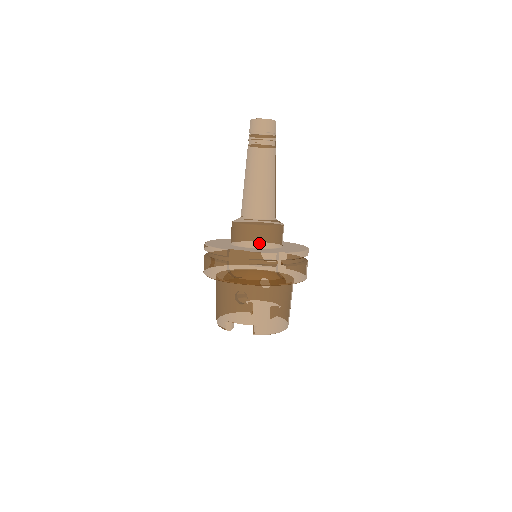
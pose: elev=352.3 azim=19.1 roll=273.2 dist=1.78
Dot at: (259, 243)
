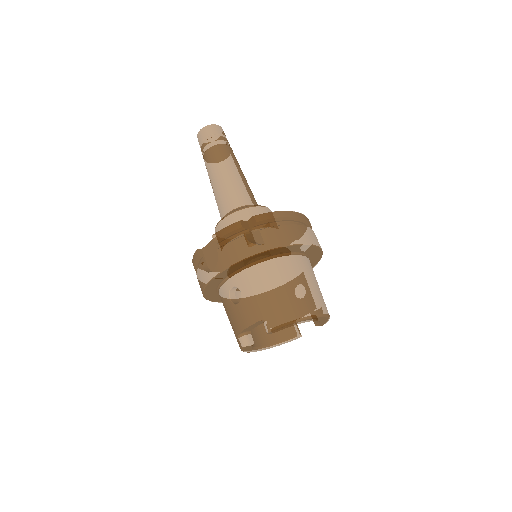
Dot at: occluded
